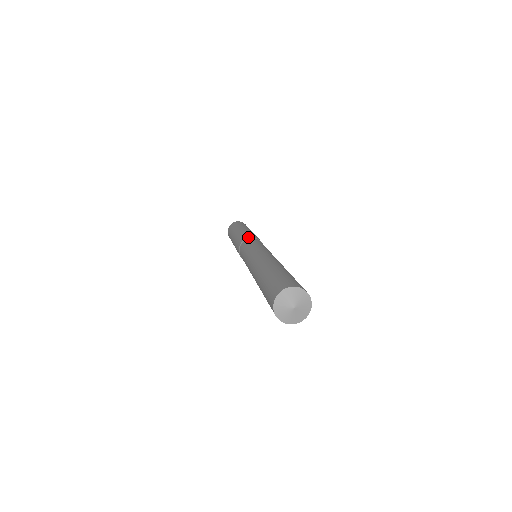
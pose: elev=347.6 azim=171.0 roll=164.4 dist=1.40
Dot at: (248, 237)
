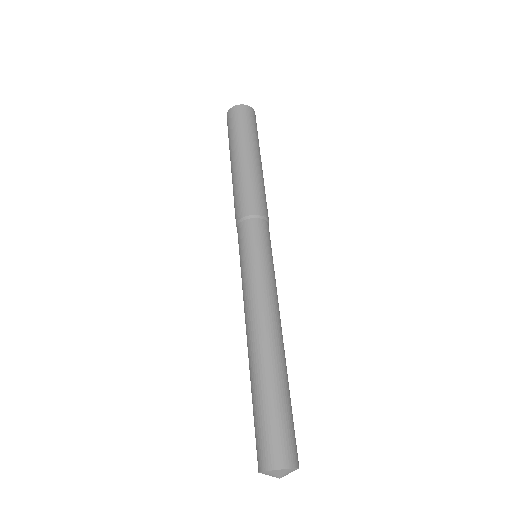
Dot at: (263, 215)
